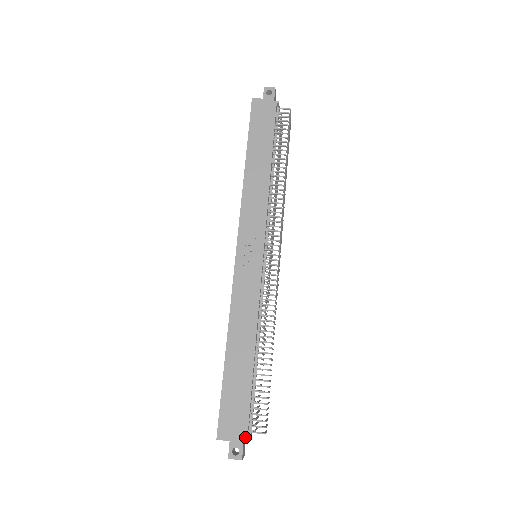
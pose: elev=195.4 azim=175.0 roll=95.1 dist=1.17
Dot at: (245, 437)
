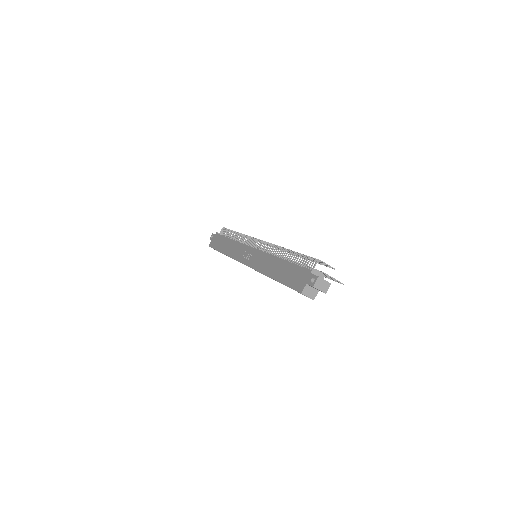
Dot at: (310, 272)
